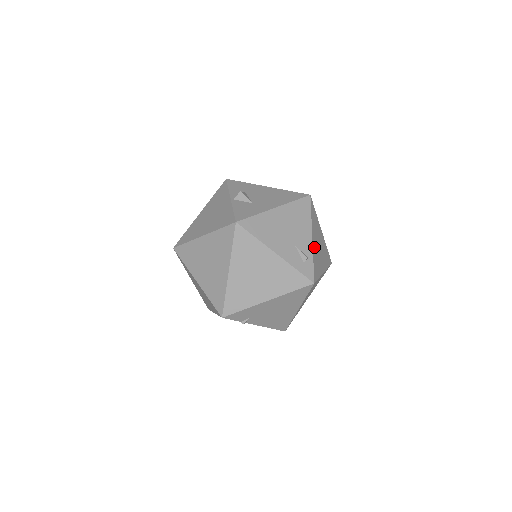
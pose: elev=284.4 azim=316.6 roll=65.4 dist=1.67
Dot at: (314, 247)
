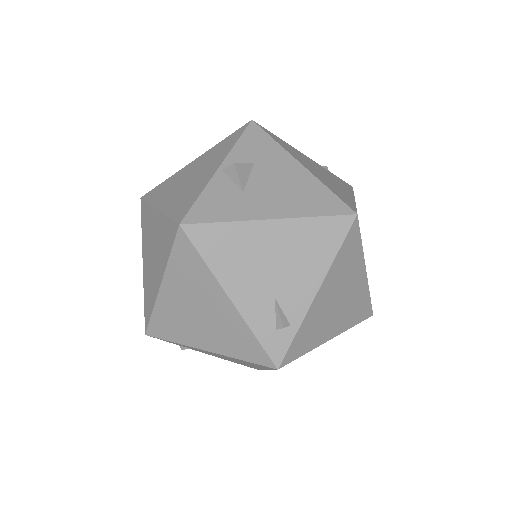
Dot at: (316, 307)
